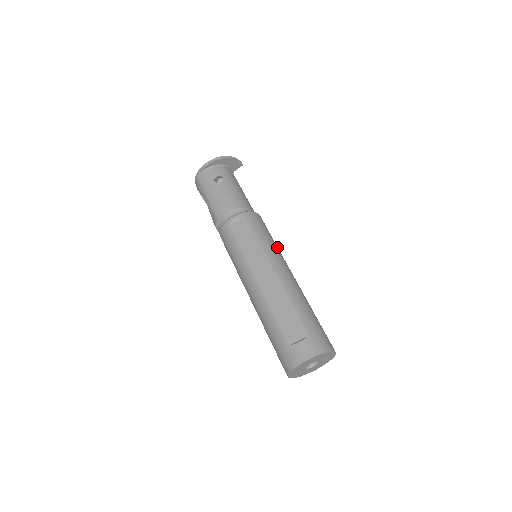
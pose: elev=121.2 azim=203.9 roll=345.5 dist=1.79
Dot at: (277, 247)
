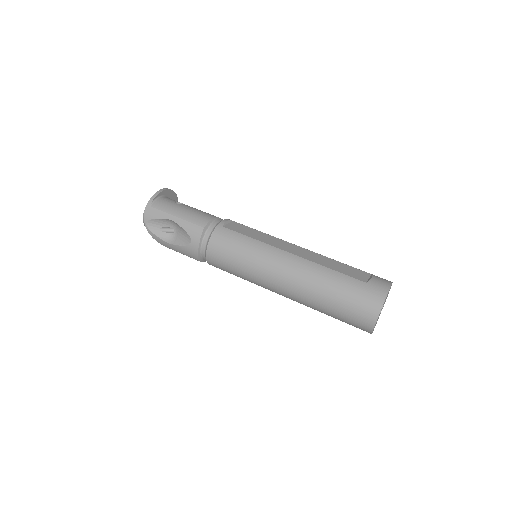
Dot at: occluded
